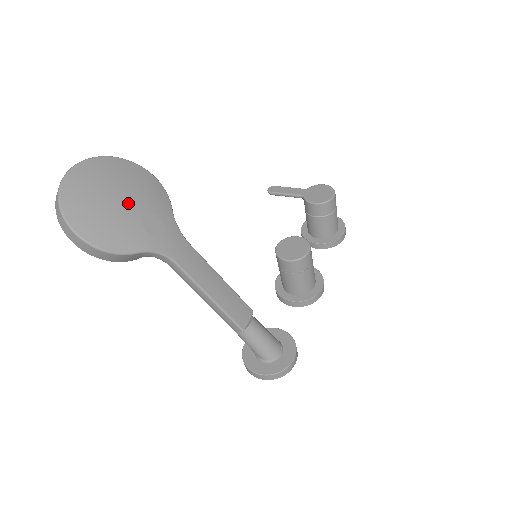
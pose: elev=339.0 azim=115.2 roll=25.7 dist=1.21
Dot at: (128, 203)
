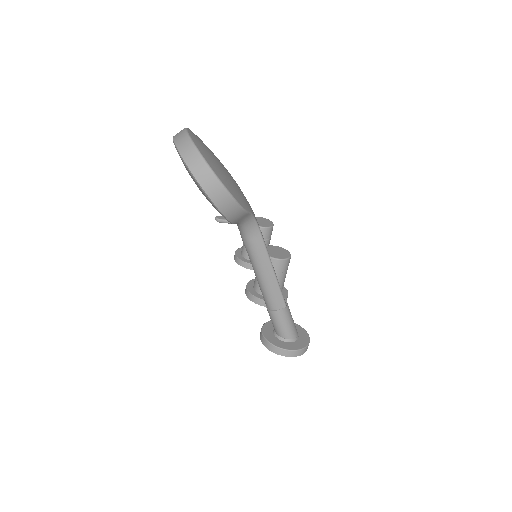
Dot at: (228, 172)
